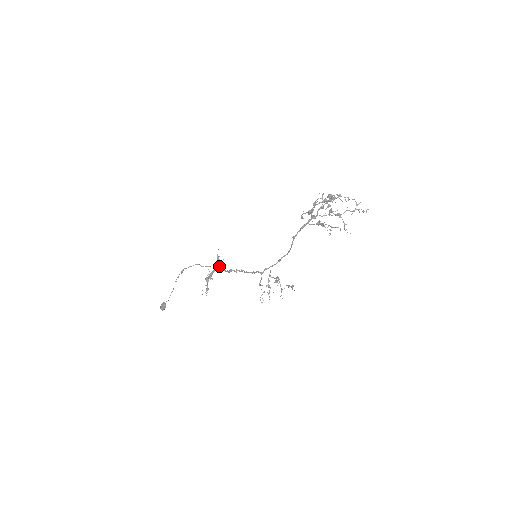
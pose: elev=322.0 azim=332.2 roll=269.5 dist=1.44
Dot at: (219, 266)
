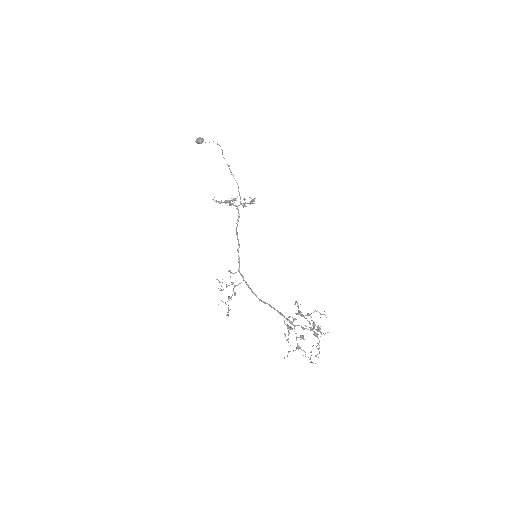
Dot at: occluded
